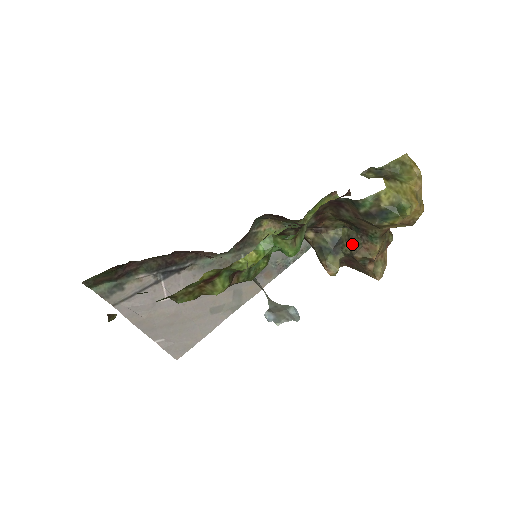
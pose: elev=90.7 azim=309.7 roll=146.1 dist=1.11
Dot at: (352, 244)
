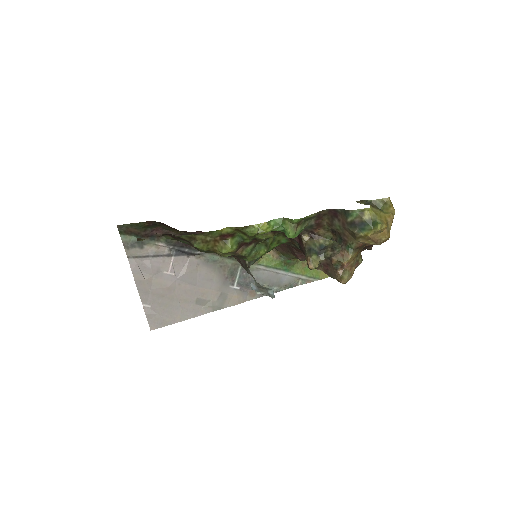
Dot at: (333, 250)
